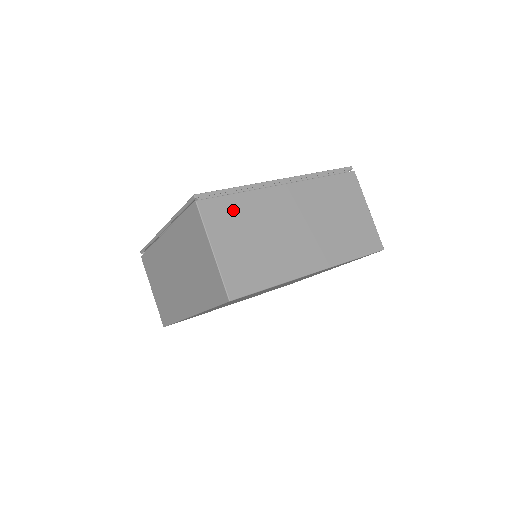
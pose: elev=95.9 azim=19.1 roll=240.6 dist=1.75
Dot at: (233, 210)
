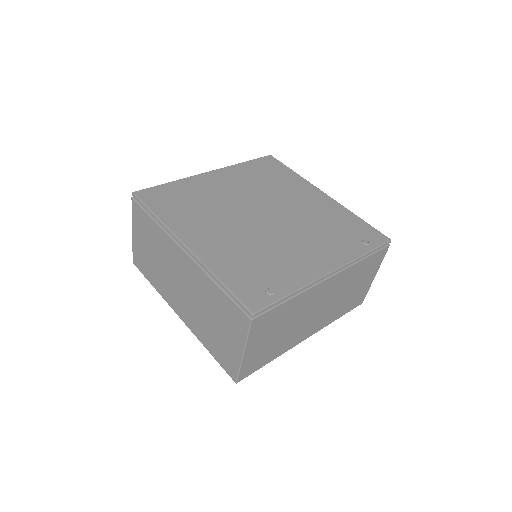
Dot at: (277, 316)
